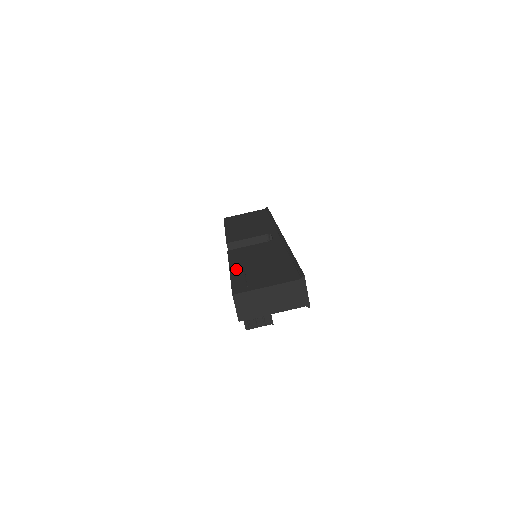
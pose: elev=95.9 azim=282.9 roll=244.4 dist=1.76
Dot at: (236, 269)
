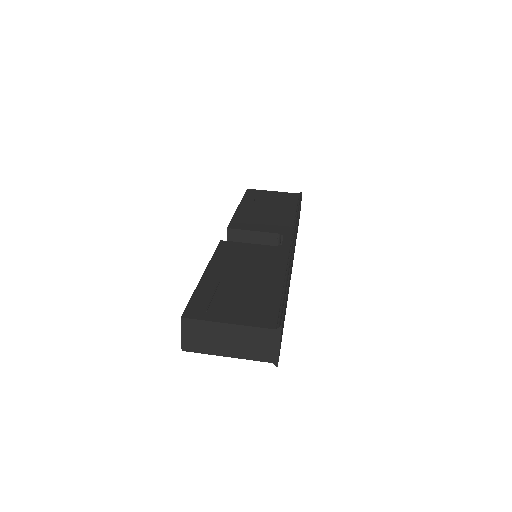
Dot at: (211, 275)
